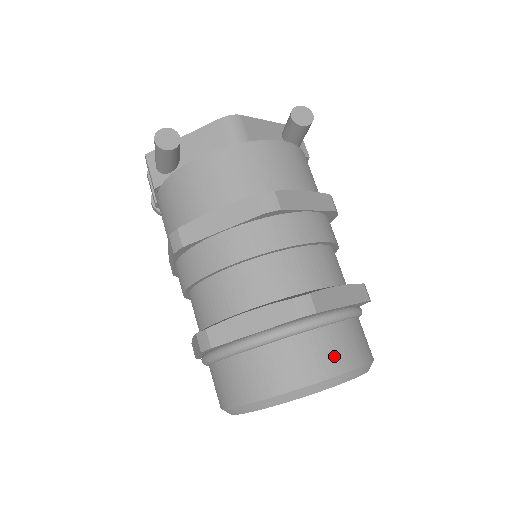
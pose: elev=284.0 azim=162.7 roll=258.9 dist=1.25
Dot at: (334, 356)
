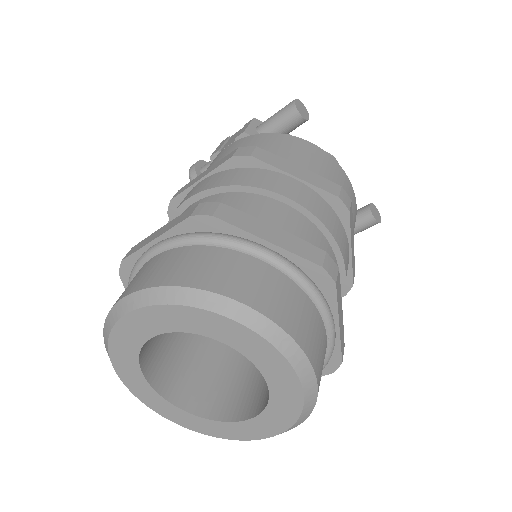
Dot at: (313, 340)
